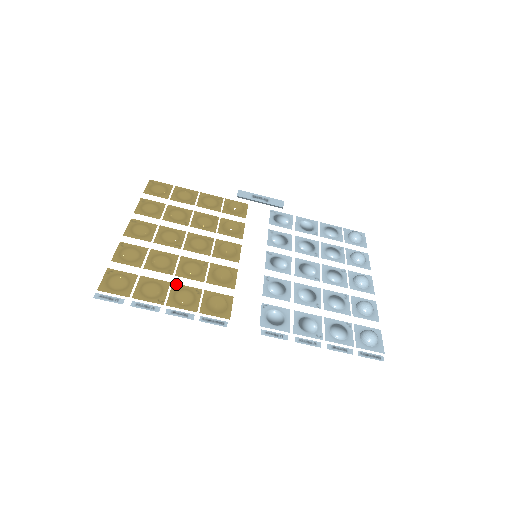
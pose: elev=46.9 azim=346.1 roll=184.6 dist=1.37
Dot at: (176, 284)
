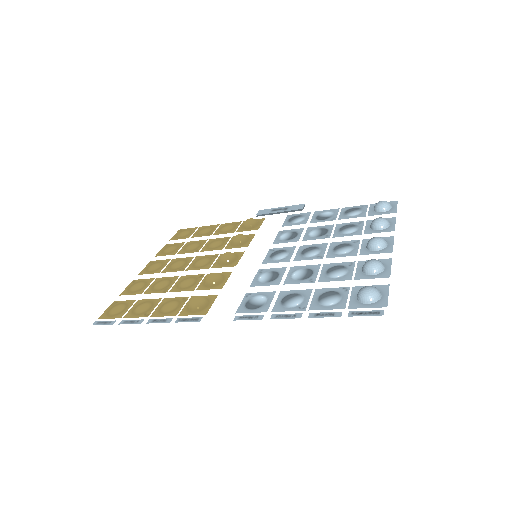
Dot at: (166, 298)
